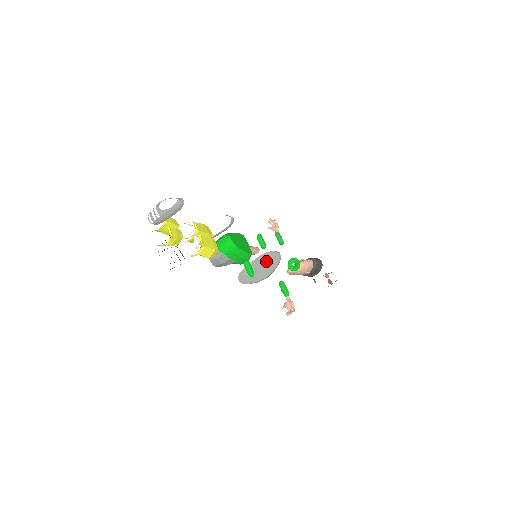
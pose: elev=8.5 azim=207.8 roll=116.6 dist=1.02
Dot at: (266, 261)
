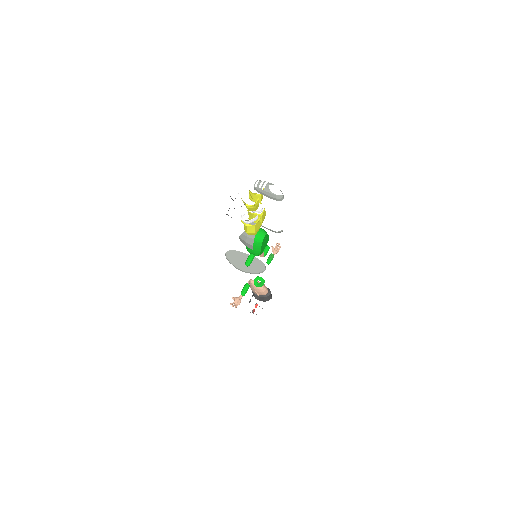
Dot at: (254, 263)
